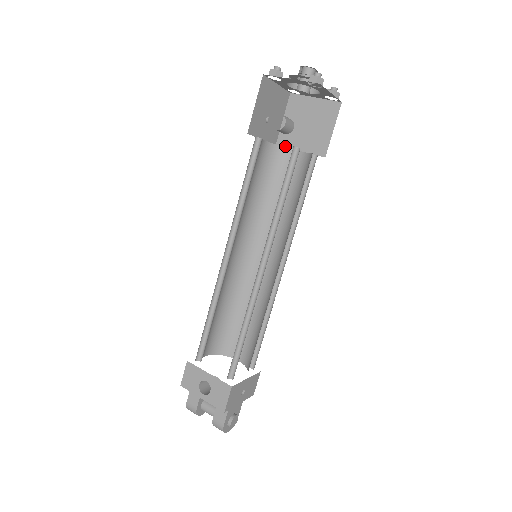
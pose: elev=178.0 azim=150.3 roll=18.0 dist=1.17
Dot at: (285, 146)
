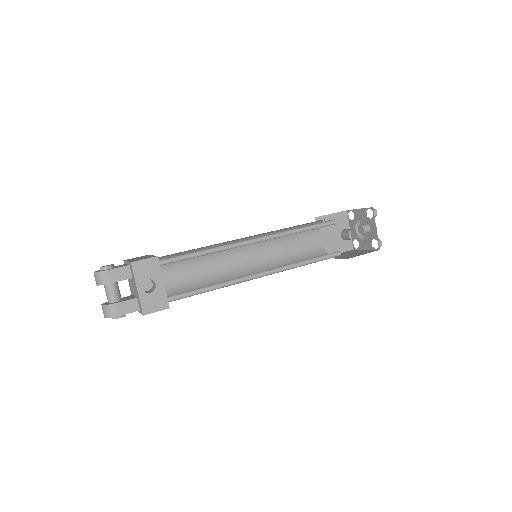
Dot at: occluded
